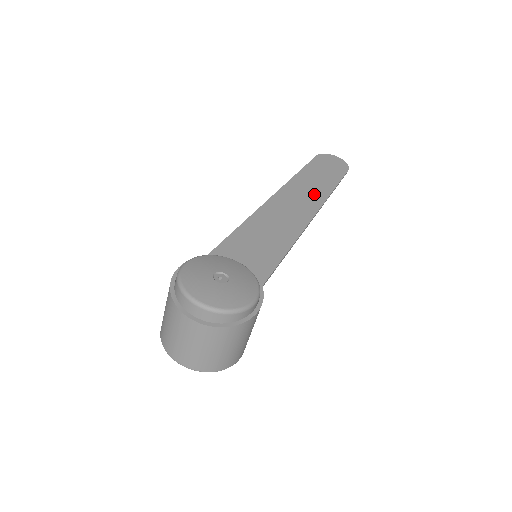
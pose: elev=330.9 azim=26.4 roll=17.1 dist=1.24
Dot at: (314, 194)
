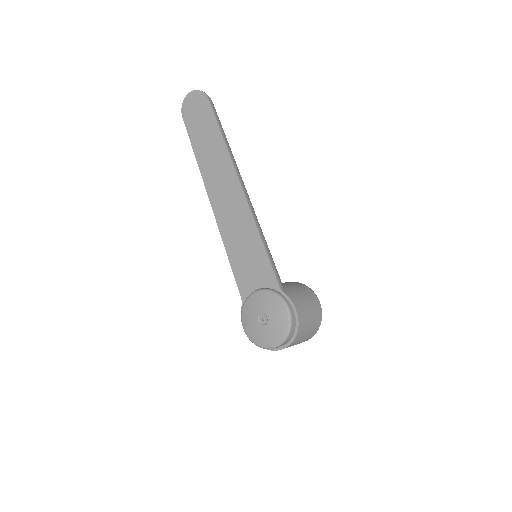
Dot at: (222, 166)
